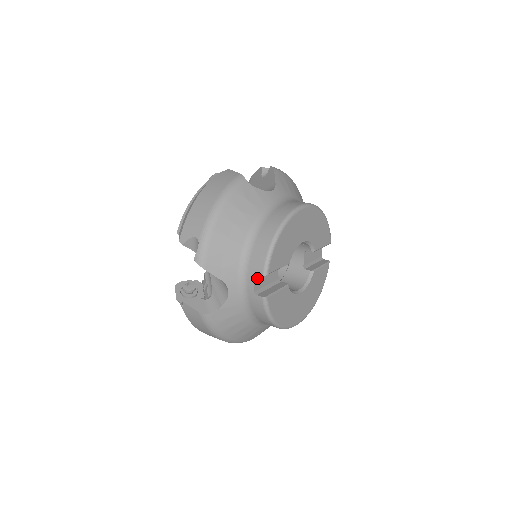
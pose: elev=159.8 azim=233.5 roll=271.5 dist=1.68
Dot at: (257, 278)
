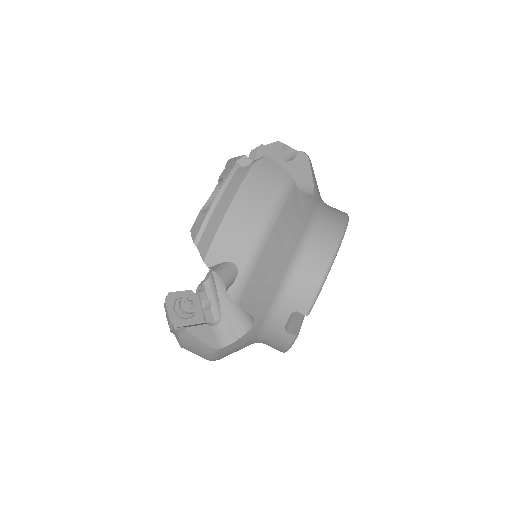
Dot at: occluded
